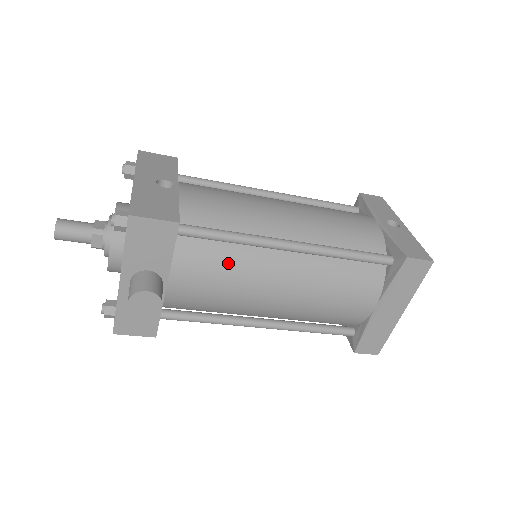
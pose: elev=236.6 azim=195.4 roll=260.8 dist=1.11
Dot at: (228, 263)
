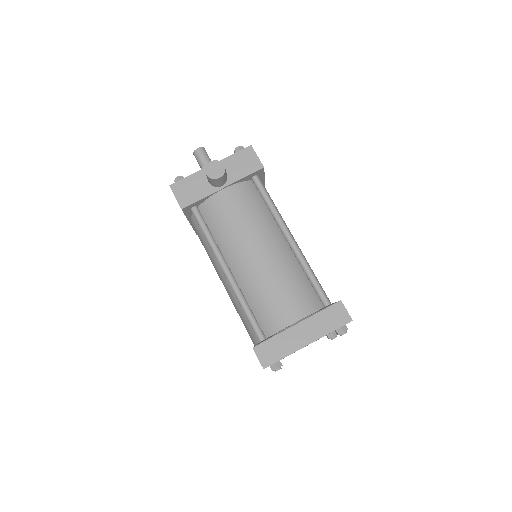
Dot at: (257, 212)
